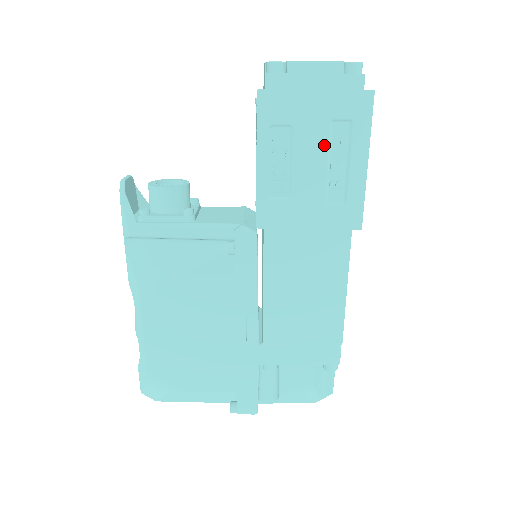
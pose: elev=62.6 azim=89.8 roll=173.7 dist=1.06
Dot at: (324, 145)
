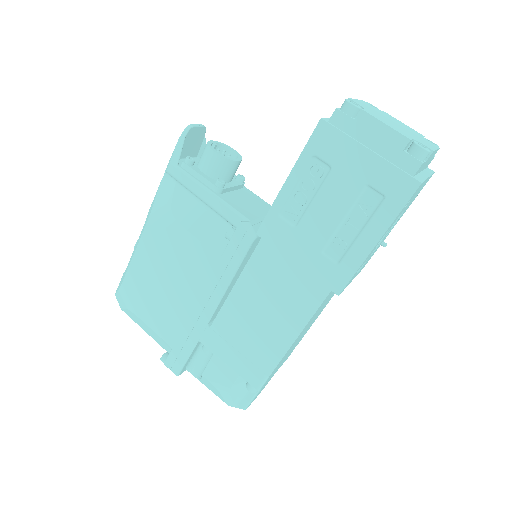
Dot at: (349, 202)
